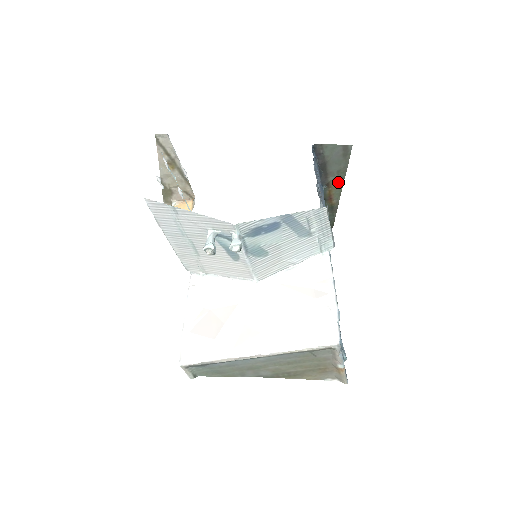
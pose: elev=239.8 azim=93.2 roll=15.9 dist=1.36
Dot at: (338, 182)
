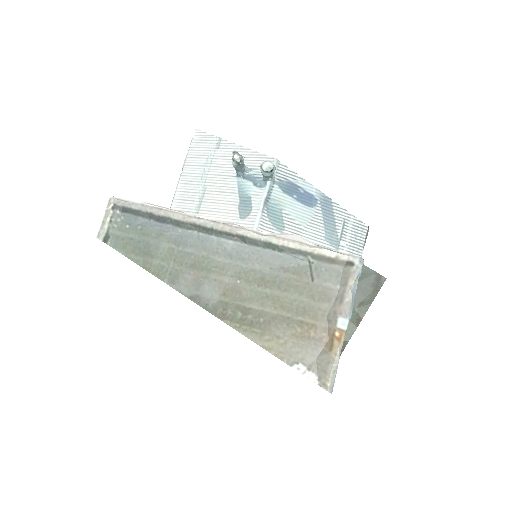
Dot at: (355, 317)
